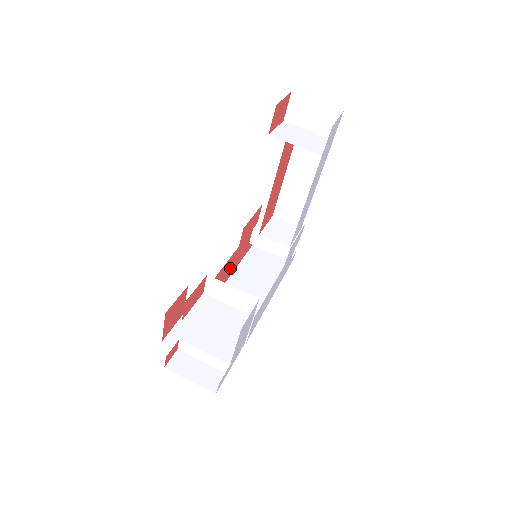
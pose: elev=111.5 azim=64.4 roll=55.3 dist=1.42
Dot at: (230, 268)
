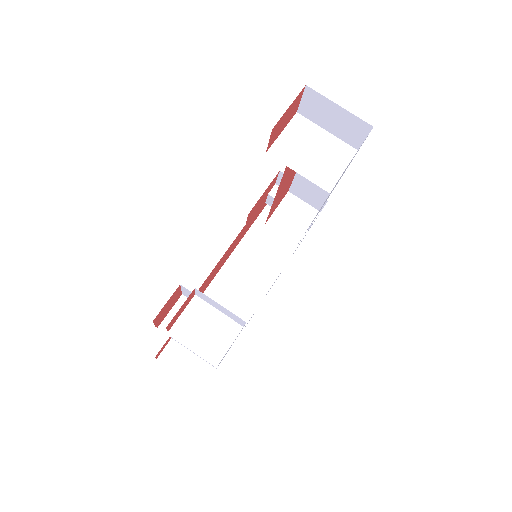
Dot at: (237, 242)
